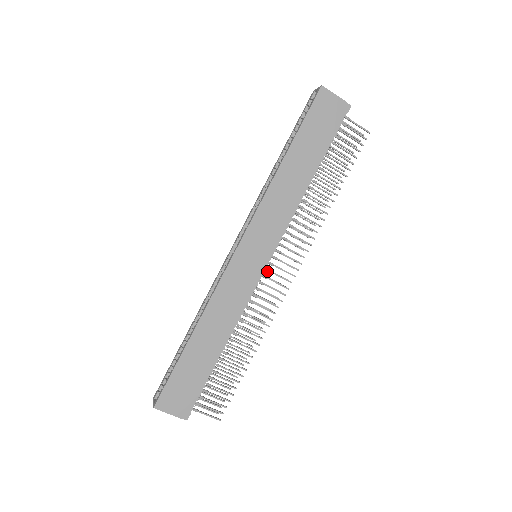
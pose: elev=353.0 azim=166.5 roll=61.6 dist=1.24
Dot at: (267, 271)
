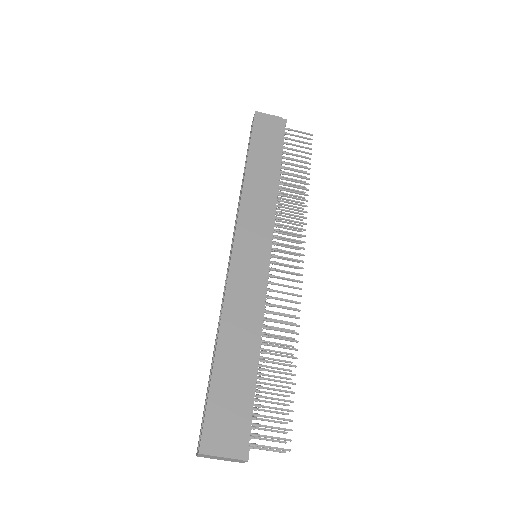
Dot at: (273, 263)
